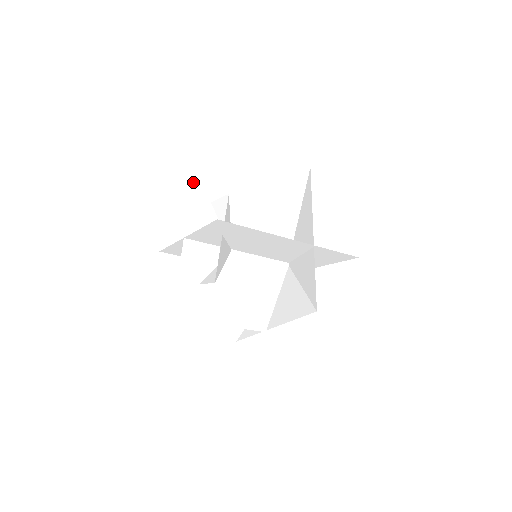
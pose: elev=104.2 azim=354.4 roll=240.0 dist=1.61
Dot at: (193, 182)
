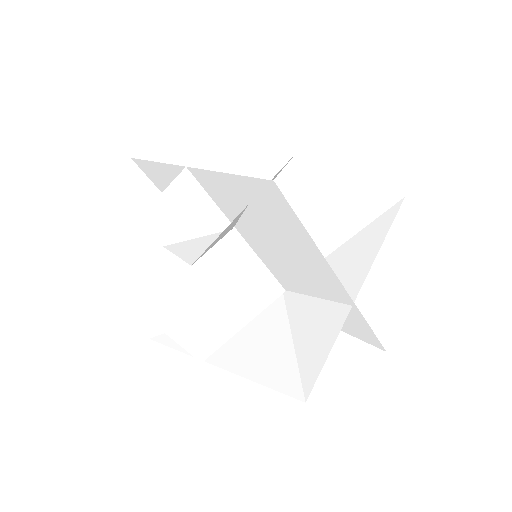
Dot at: (250, 100)
